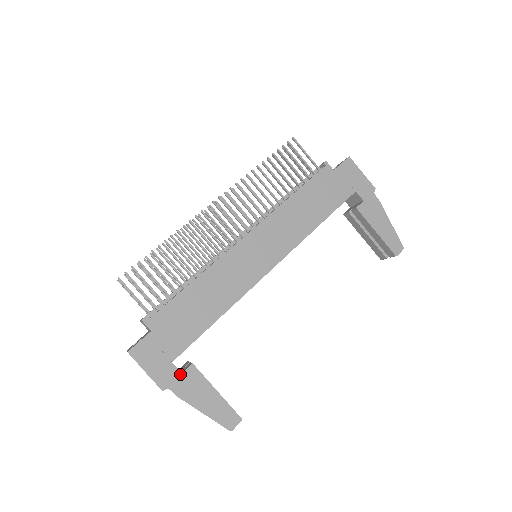
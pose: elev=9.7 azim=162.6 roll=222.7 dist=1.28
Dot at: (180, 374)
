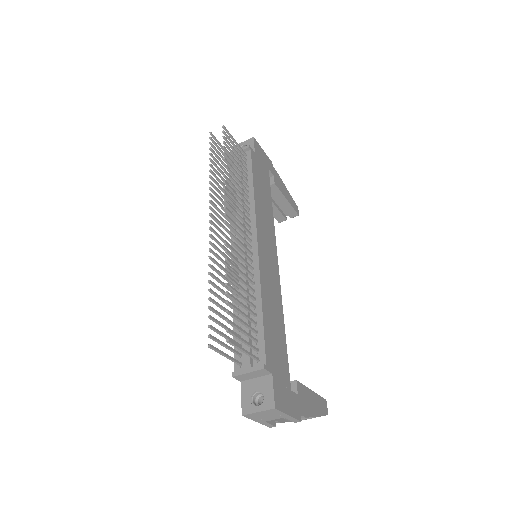
Dot at: (298, 396)
